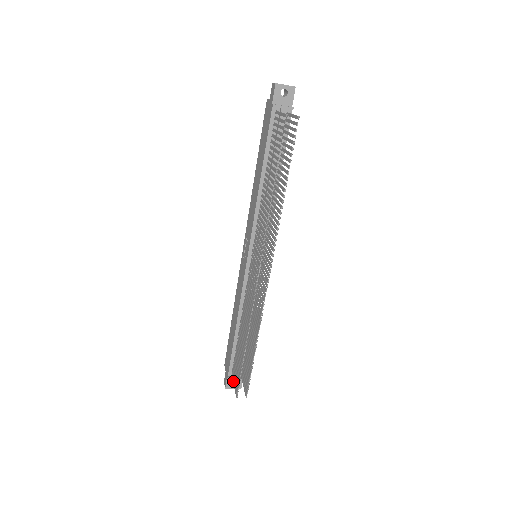
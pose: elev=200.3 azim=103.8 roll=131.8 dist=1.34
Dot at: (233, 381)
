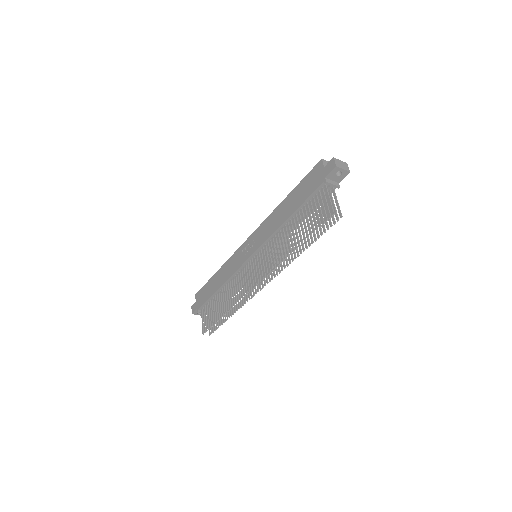
Dot at: (202, 318)
